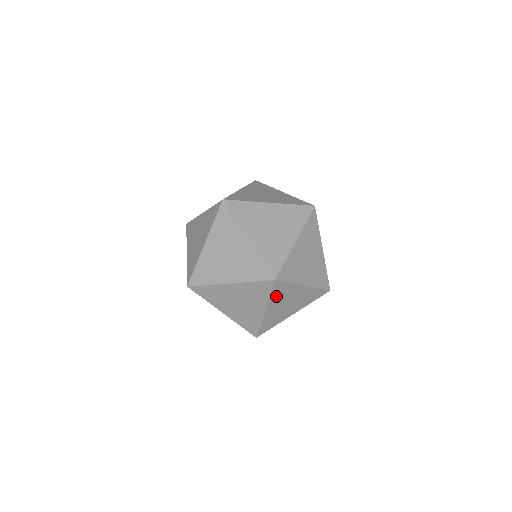
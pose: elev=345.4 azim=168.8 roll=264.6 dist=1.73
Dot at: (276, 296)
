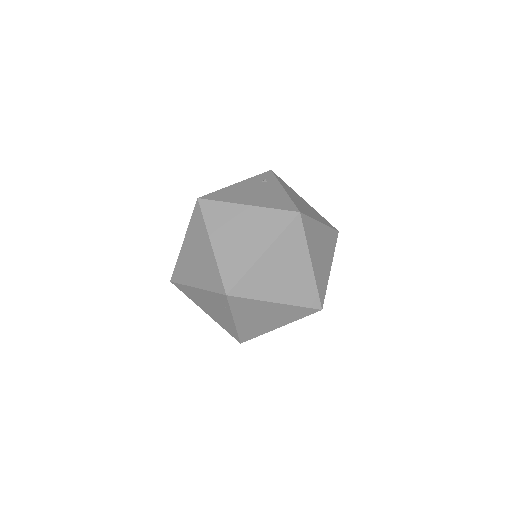
Dot at: occluded
